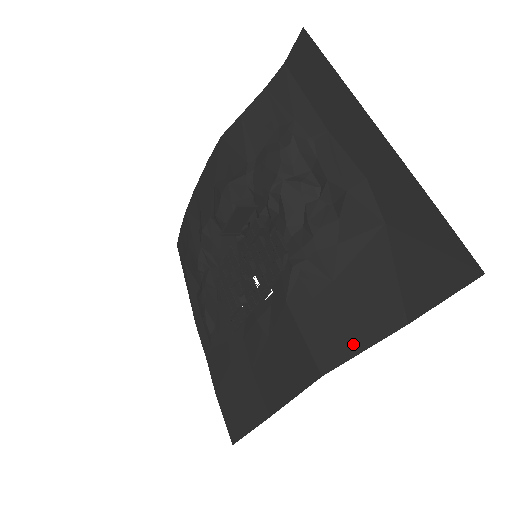
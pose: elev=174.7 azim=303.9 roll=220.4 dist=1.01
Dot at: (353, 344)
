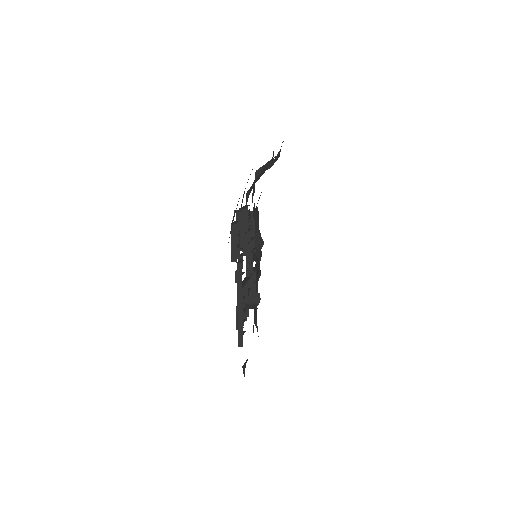
Dot at: occluded
